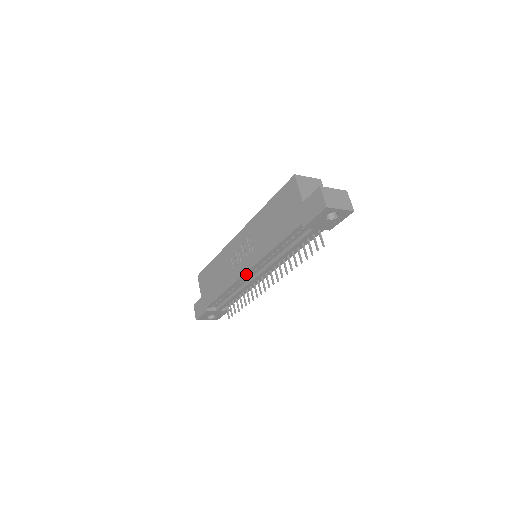
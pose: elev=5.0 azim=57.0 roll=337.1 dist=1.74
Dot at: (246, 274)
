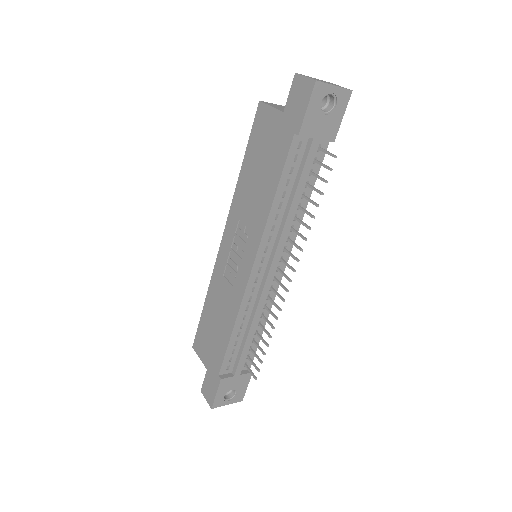
Dot at: (252, 276)
